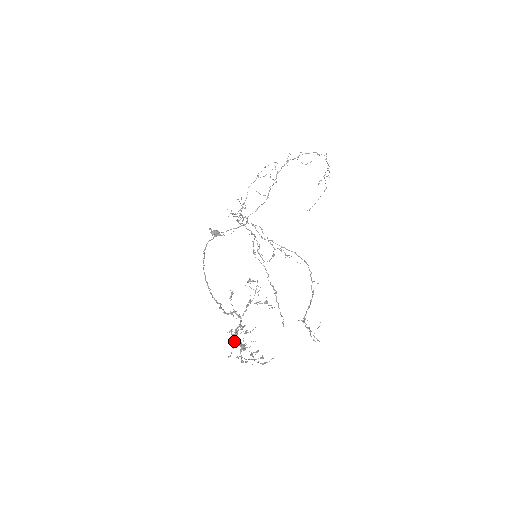
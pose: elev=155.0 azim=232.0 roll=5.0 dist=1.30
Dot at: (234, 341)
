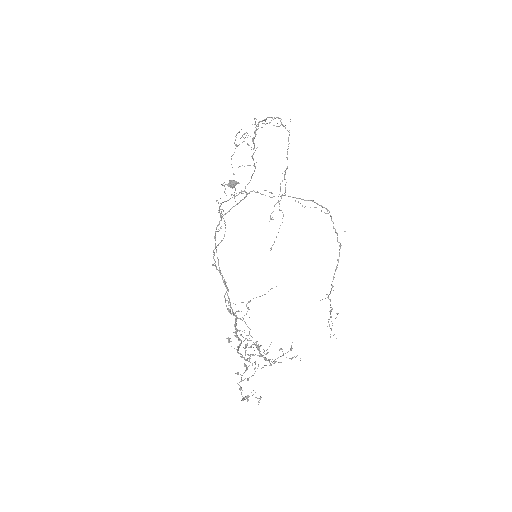
Dot at: occluded
